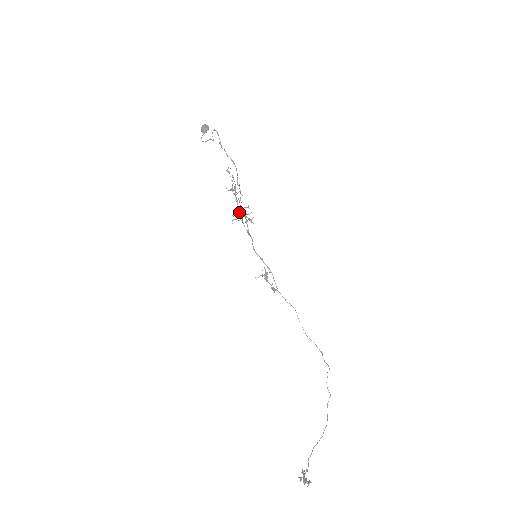
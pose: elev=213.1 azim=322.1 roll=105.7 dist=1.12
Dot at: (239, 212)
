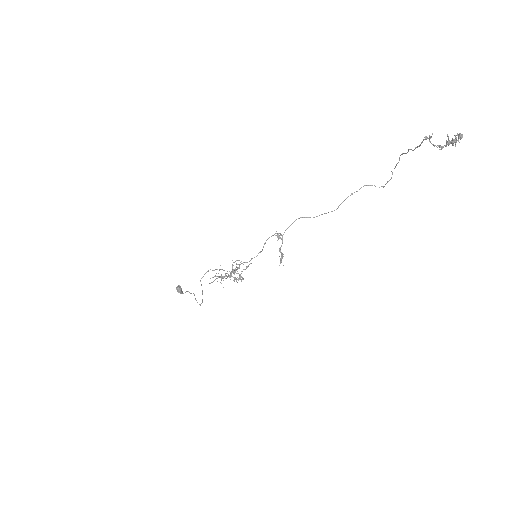
Dot at: (230, 273)
